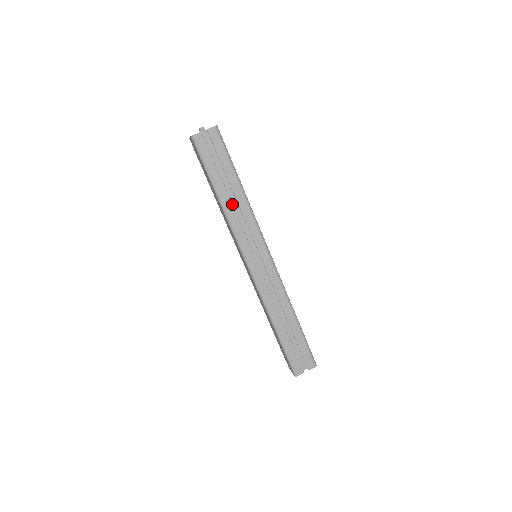
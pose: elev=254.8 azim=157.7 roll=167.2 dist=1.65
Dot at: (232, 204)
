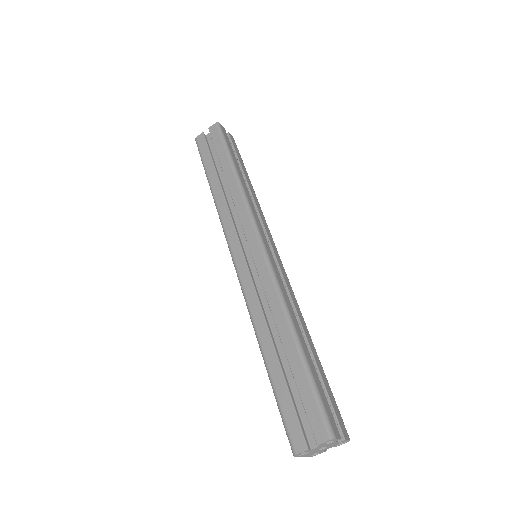
Dot at: (223, 191)
